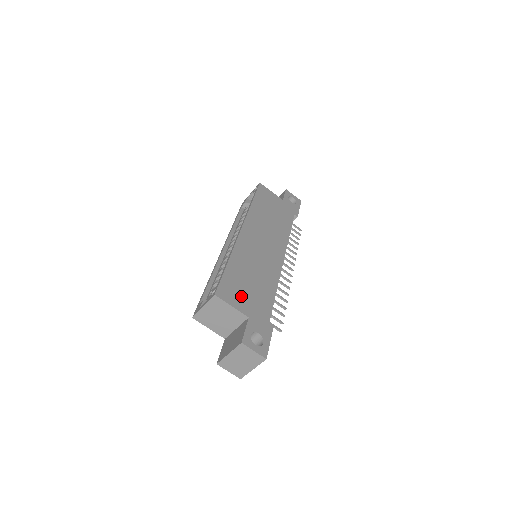
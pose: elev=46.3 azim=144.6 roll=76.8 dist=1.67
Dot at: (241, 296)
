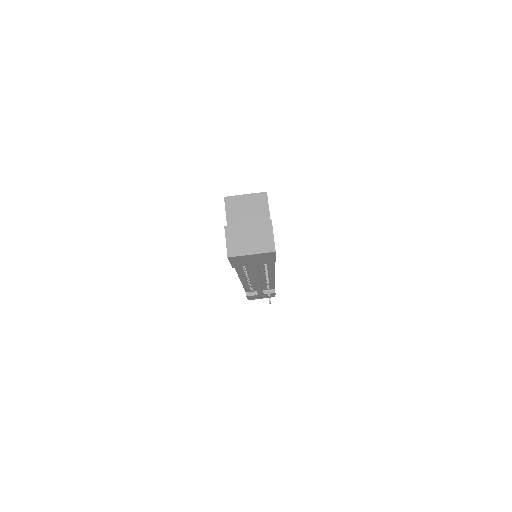
Dot at: occluded
